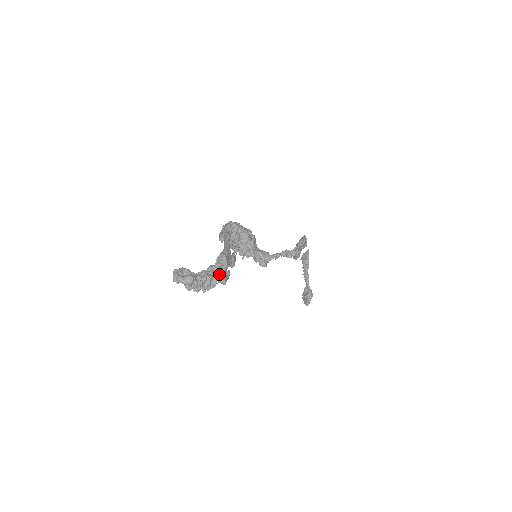
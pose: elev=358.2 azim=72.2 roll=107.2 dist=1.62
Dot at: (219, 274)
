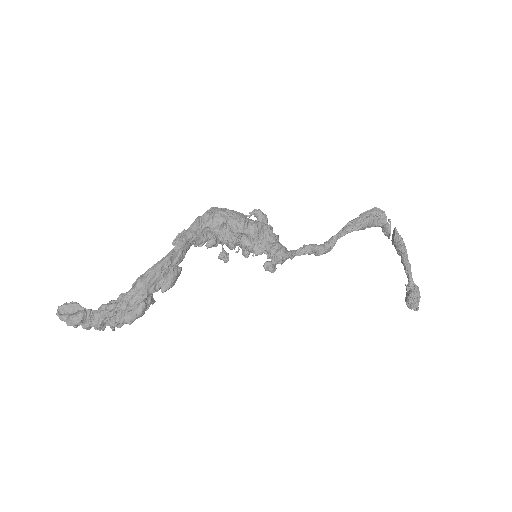
Dot at: (123, 309)
